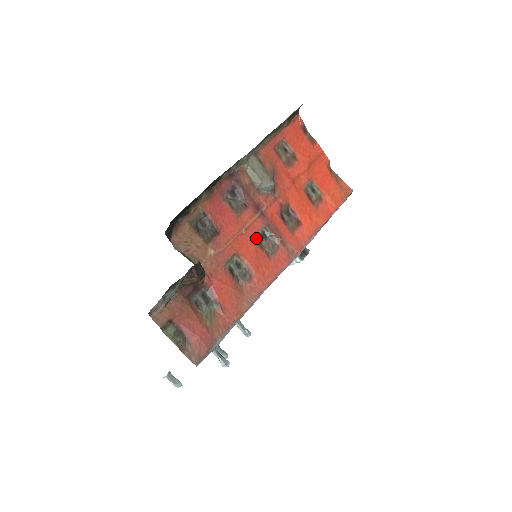
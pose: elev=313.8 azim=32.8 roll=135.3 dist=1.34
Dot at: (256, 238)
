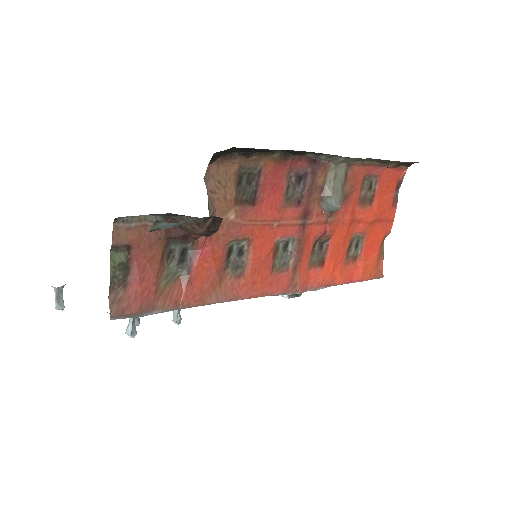
Dot at: (278, 242)
